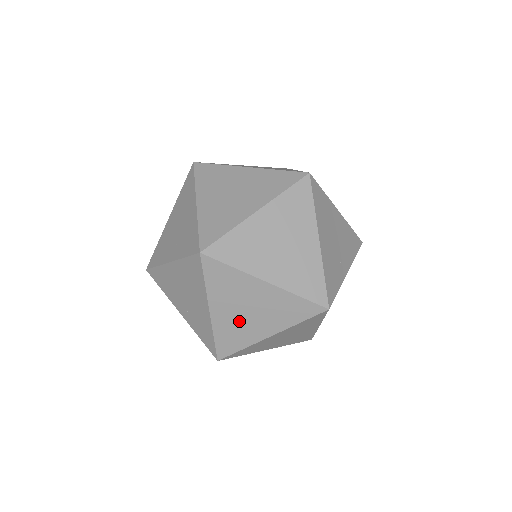
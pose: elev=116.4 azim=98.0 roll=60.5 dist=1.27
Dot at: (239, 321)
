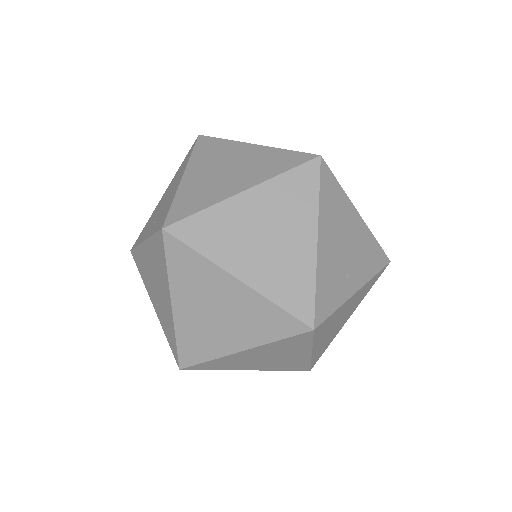
Dot at: (205, 324)
